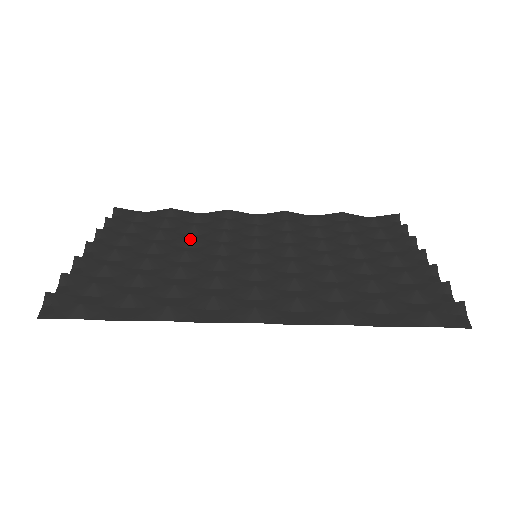
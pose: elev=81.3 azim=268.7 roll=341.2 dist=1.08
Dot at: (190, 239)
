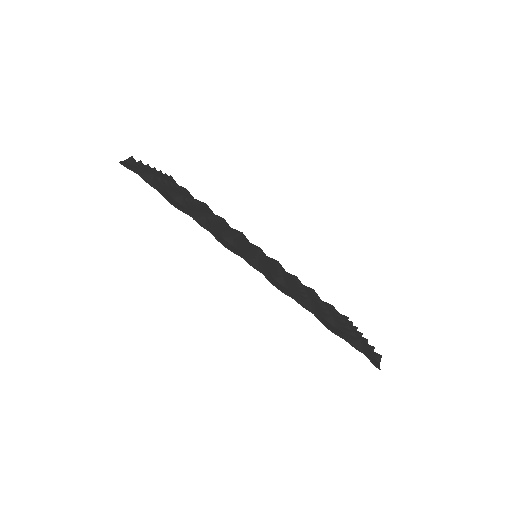
Dot at: (218, 218)
